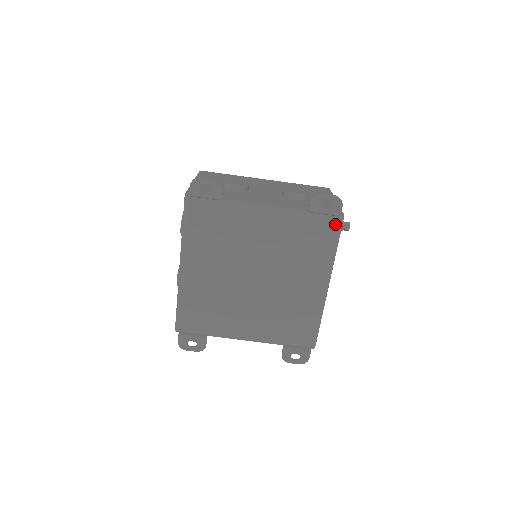
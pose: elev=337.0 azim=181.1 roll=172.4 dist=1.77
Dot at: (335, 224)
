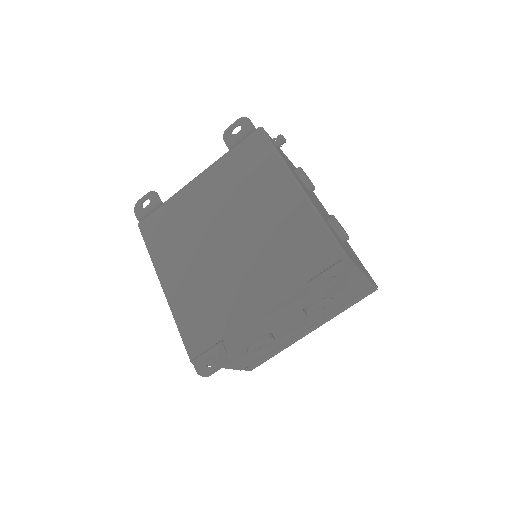
Dot at: (258, 137)
